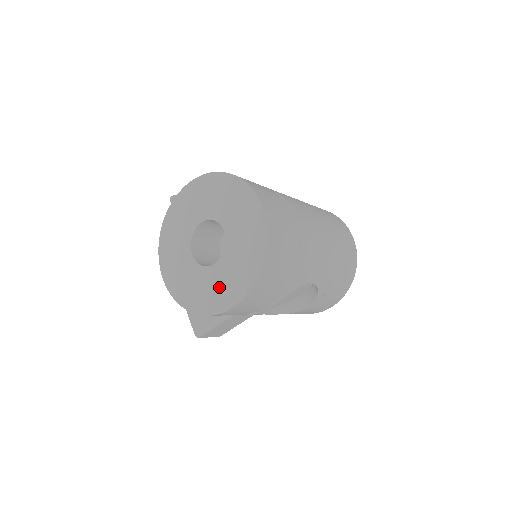
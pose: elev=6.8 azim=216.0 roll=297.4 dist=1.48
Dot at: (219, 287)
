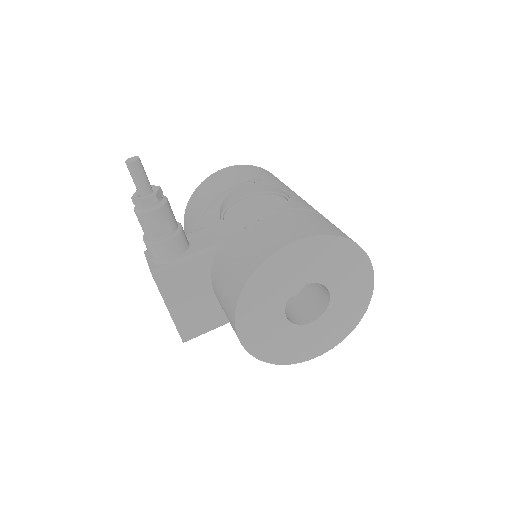
Dot at: (310, 342)
